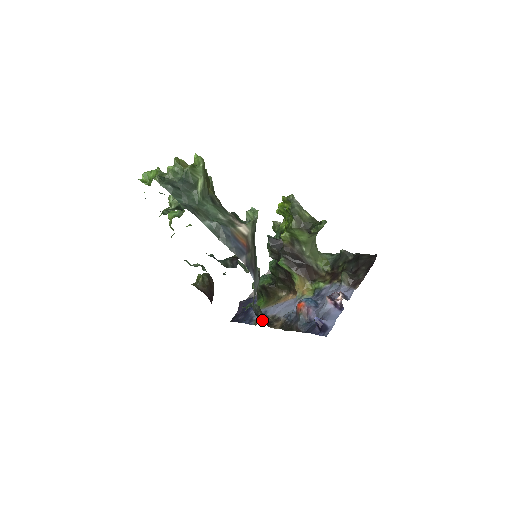
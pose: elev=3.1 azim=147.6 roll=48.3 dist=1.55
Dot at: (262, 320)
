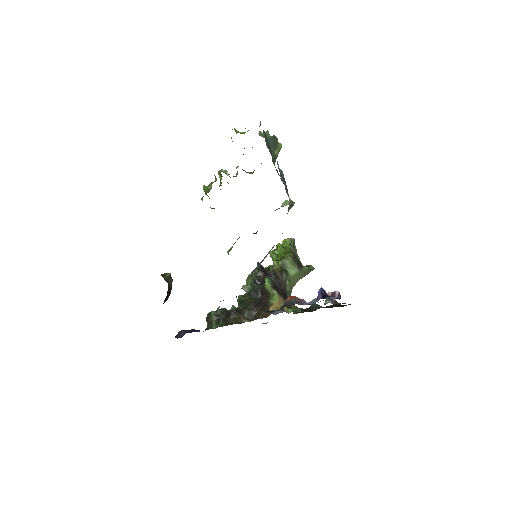
Dot at: occluded
